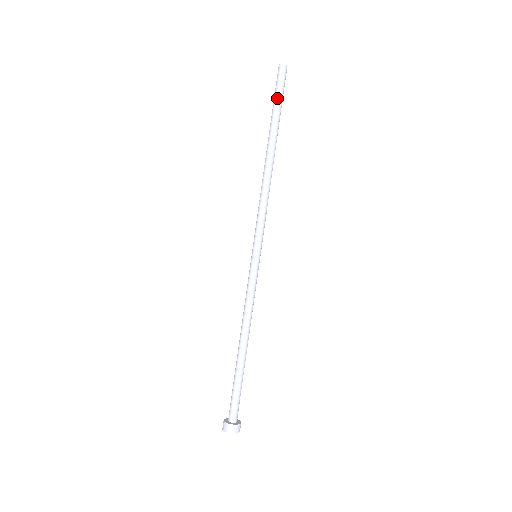
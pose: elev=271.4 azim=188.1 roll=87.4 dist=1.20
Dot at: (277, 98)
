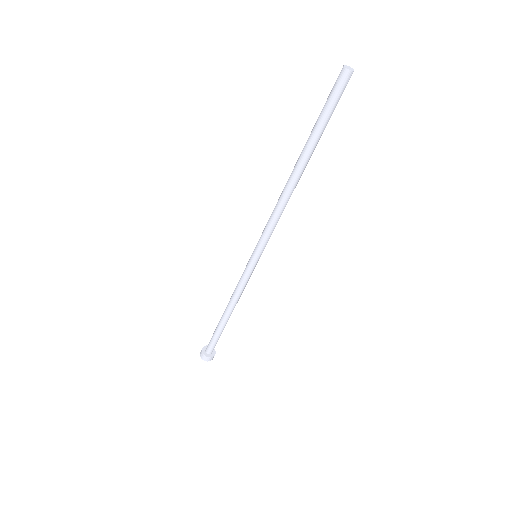
Dot at: (327, 114)
